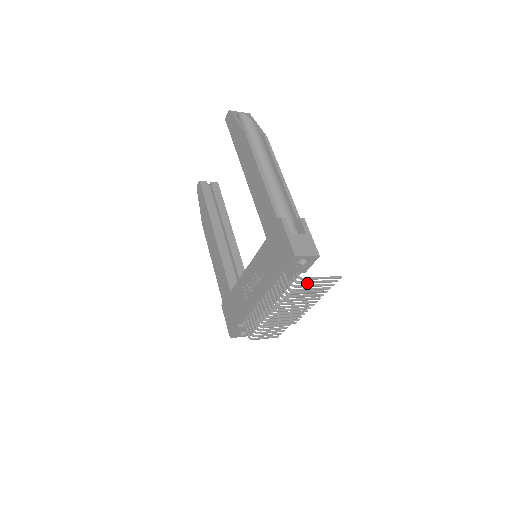
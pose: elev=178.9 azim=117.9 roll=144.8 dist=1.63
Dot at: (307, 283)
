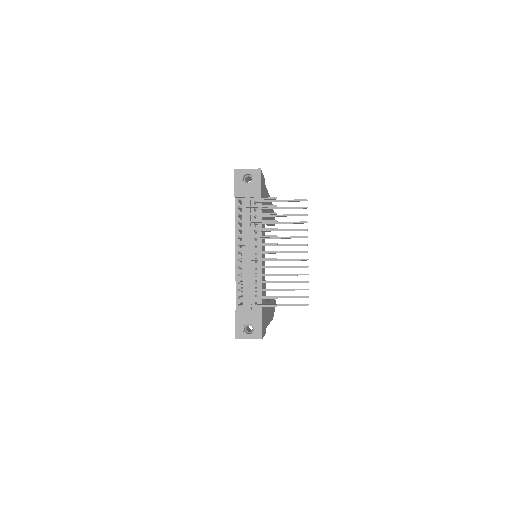
Dot at: (269, 209)
